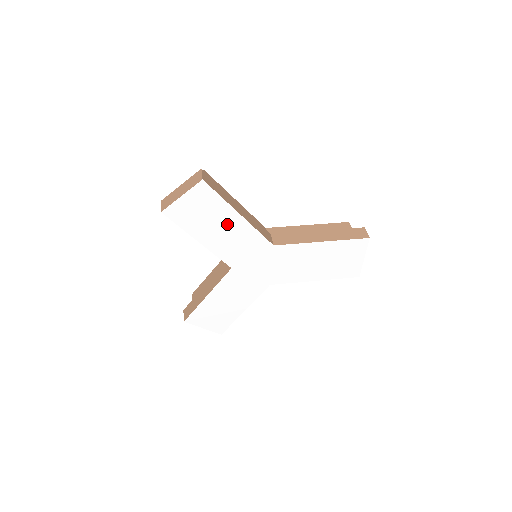
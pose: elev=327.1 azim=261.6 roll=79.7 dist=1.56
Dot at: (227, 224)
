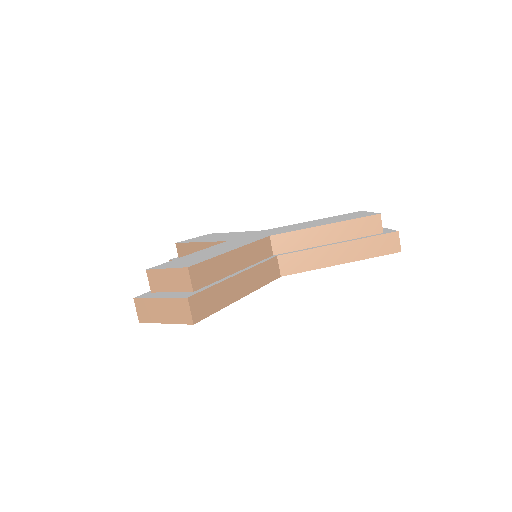
Dot at: occluded
